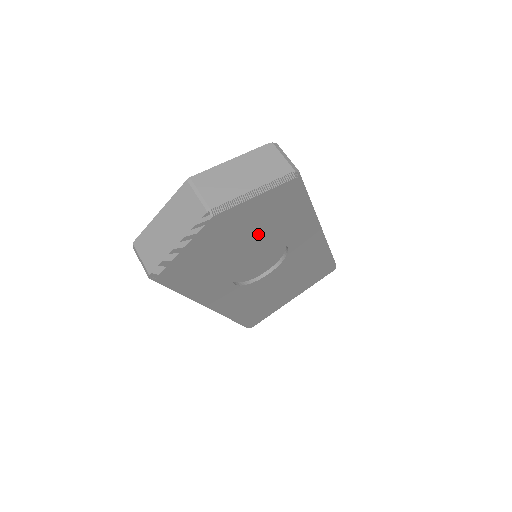
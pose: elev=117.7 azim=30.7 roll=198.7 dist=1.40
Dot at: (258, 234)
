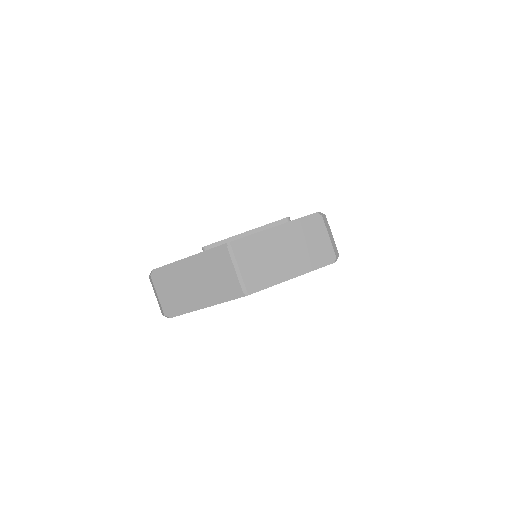
Dot at: occluded
